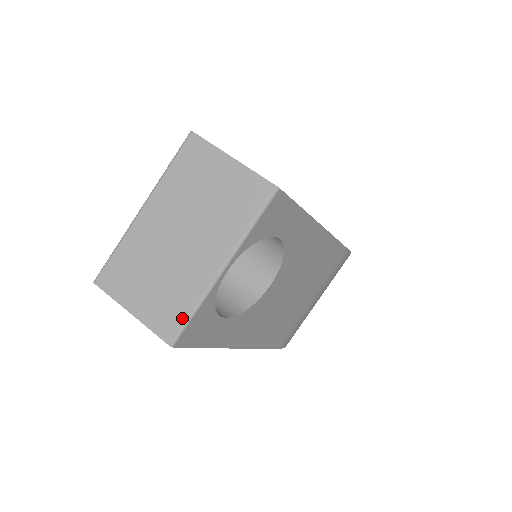
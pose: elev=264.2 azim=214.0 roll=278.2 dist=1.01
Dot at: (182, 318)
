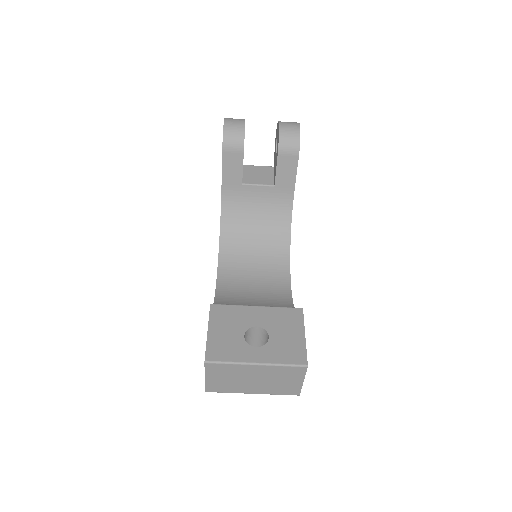
Dot at: (221, 391)
